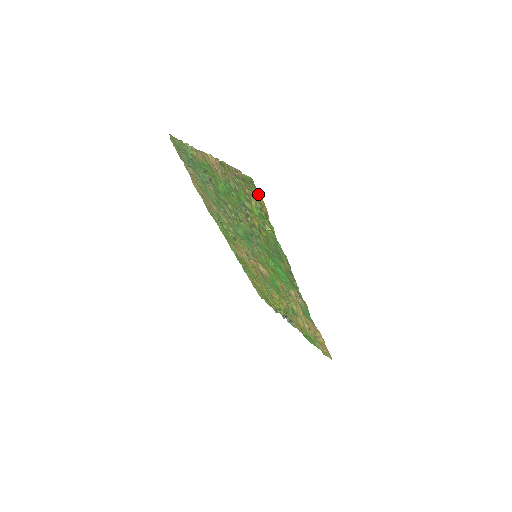
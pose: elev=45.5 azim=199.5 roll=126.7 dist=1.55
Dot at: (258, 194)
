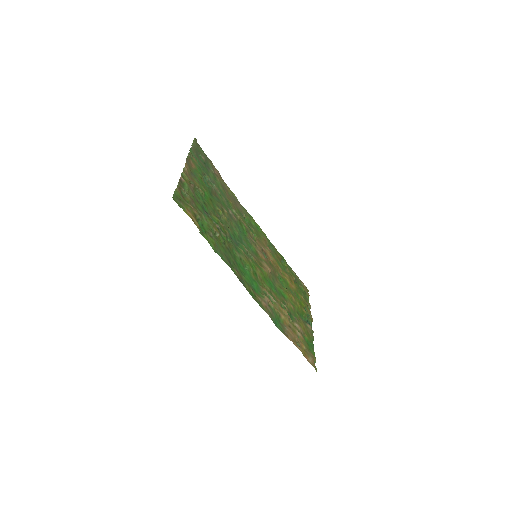
Dot at: (187, 210)
